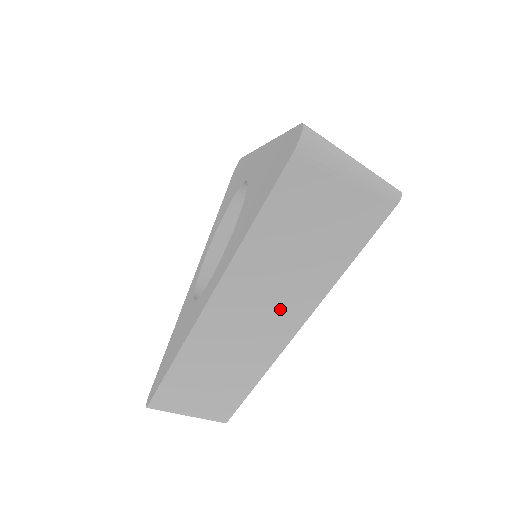
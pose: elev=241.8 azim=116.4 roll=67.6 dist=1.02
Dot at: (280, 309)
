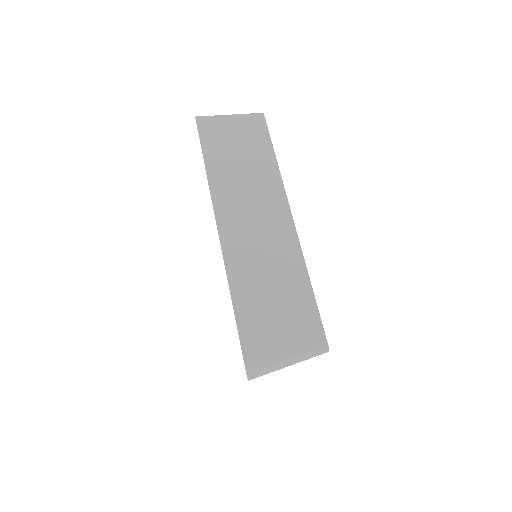
Dot at: (264, 202)
